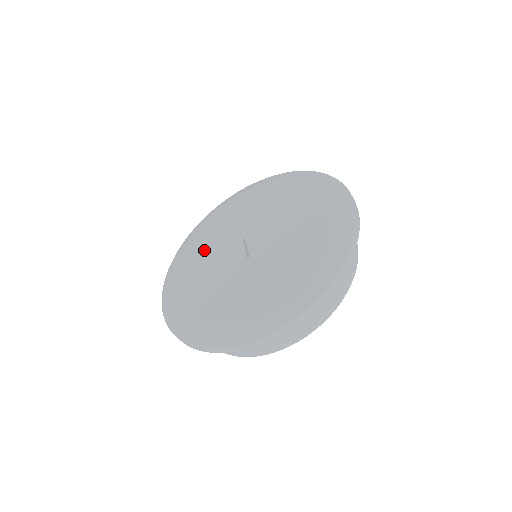
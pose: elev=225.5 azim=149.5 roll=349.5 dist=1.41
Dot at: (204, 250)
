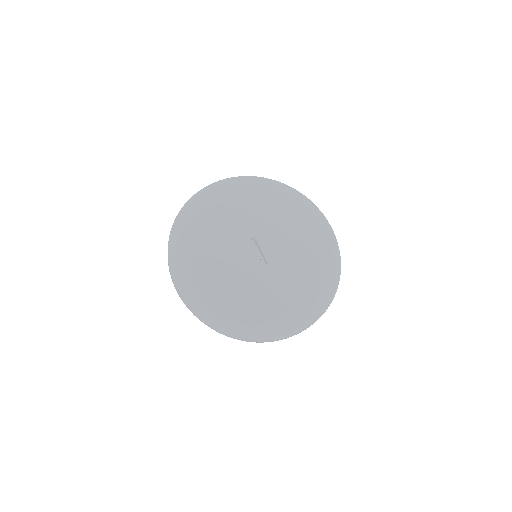
Dot at: (213, 243)
